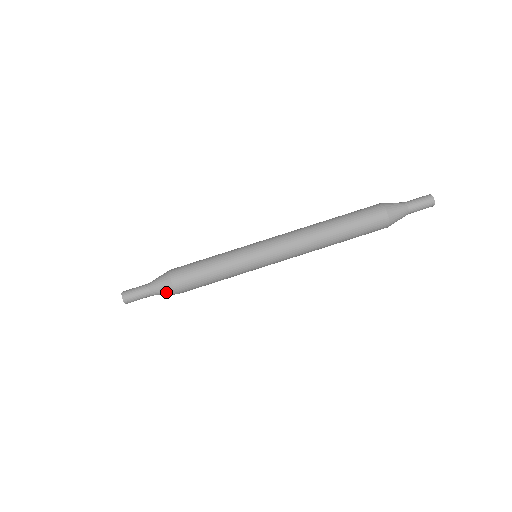
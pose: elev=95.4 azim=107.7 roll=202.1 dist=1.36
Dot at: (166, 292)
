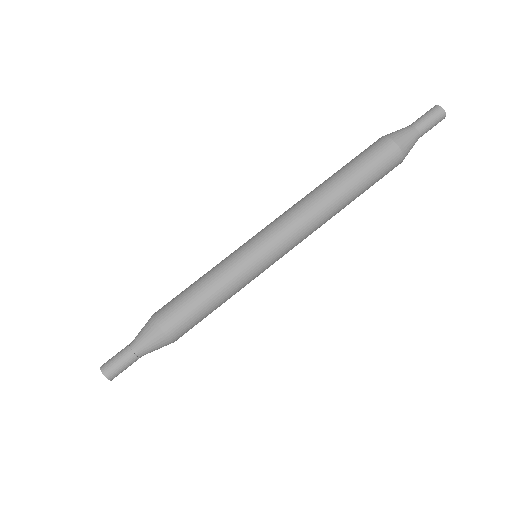
Dot at: occluded
